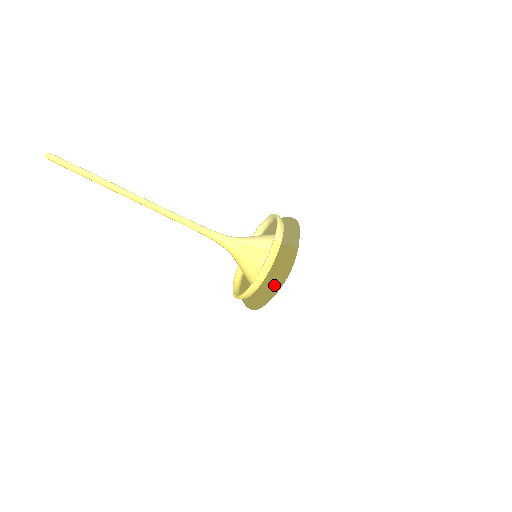
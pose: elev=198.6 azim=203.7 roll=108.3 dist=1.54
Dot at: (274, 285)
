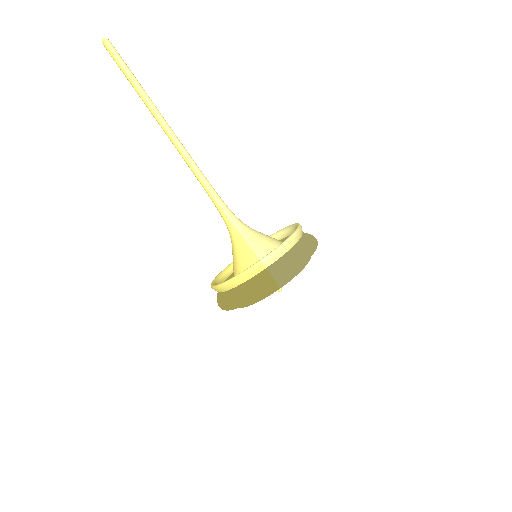
Dot at: (233, 302)
